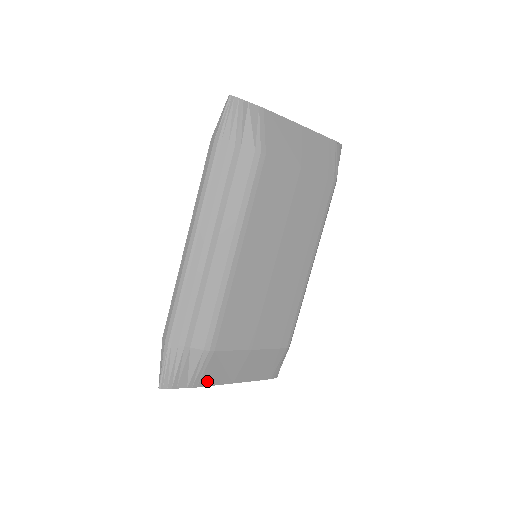
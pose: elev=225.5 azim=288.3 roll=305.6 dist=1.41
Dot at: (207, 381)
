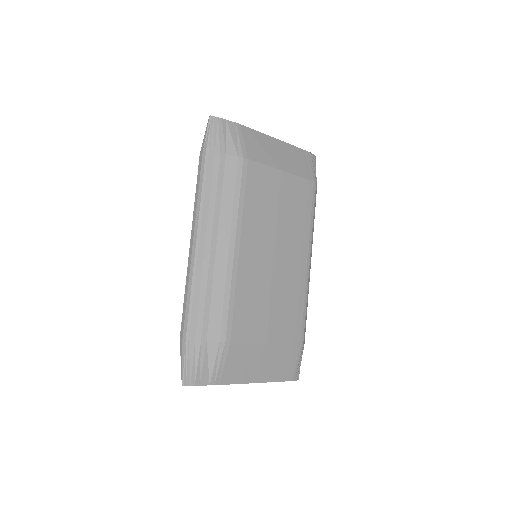
Dot at: (228, 378)
